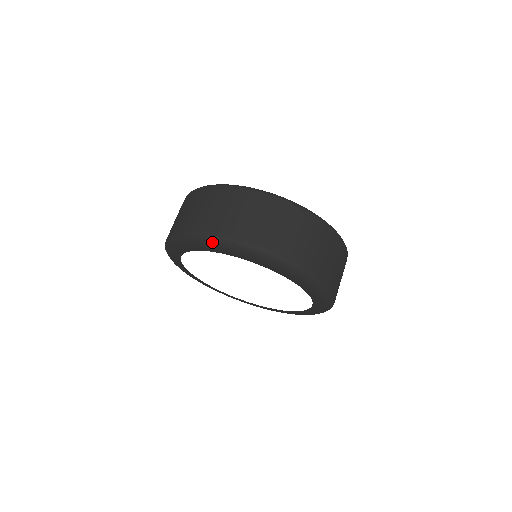
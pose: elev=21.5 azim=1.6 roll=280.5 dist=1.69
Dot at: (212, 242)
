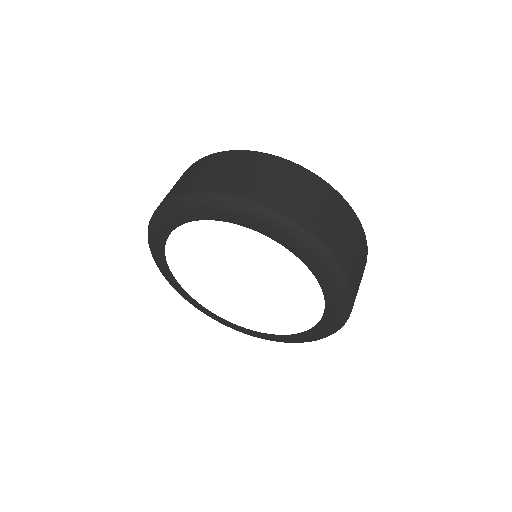
Dot at: (153, 224)
